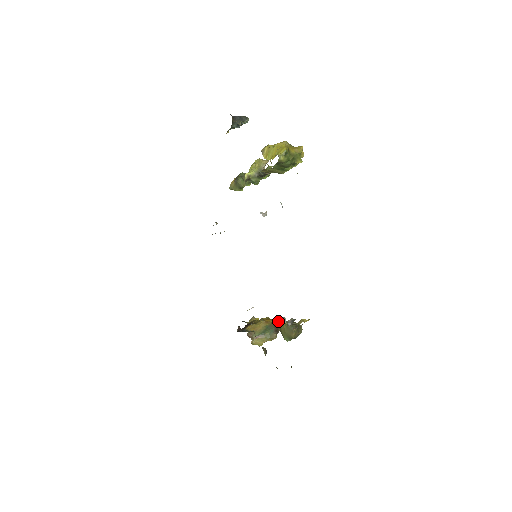
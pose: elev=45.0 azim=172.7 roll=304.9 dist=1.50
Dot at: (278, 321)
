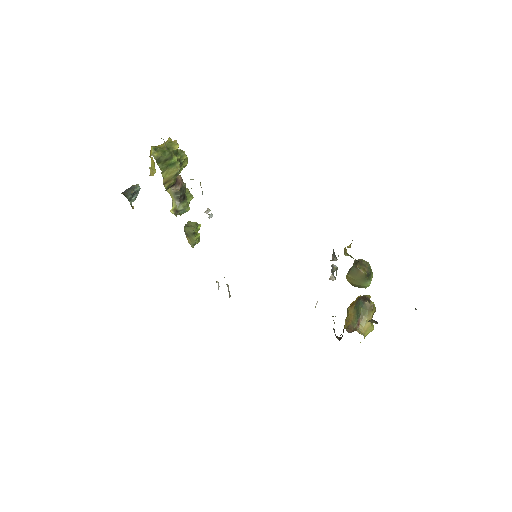
Dot at: (333, 275)
